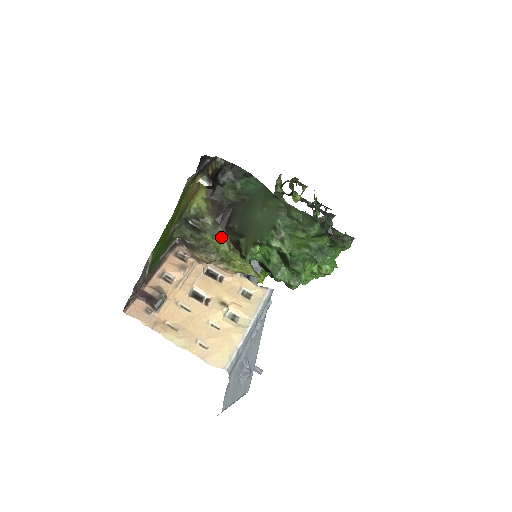
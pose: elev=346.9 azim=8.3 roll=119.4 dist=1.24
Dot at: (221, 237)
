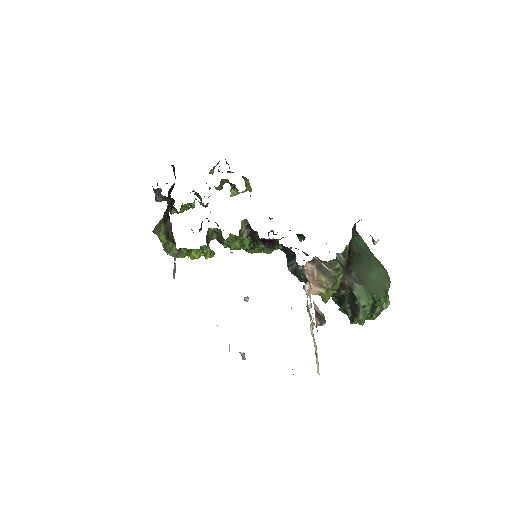
Dot at: (343, 274)
